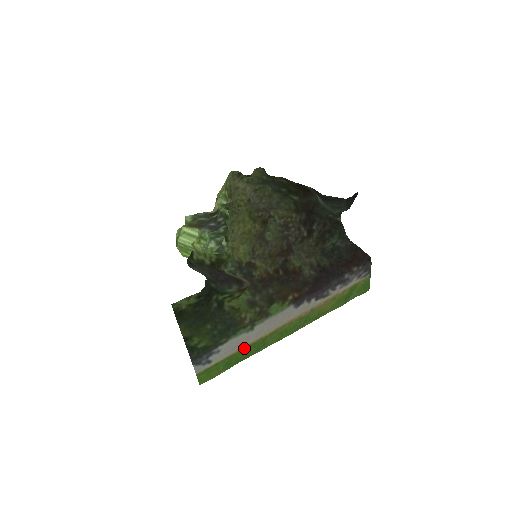
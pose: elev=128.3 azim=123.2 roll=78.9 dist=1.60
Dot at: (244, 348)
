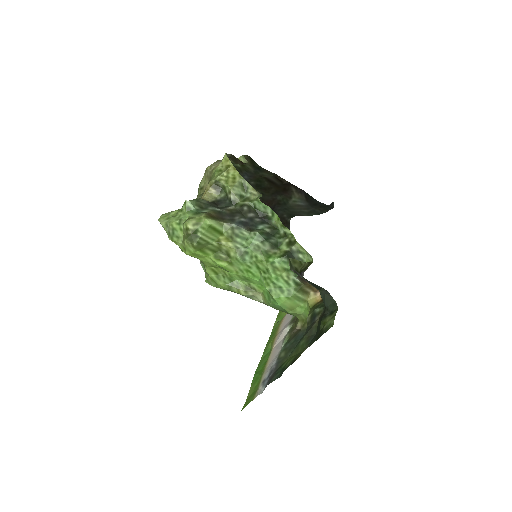
Dot at: (268, 358)
